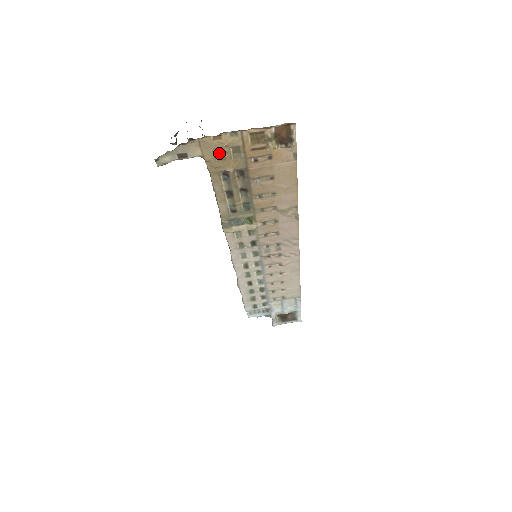
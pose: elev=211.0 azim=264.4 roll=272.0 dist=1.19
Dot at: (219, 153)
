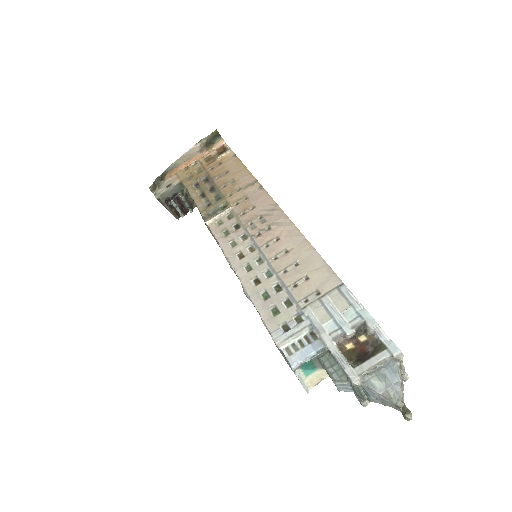
Dot at: (190, 177)
